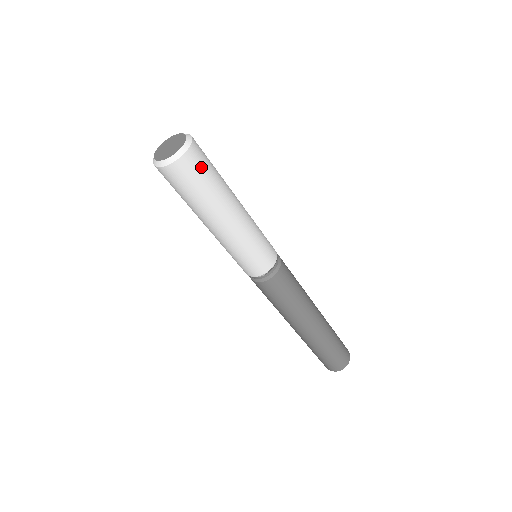
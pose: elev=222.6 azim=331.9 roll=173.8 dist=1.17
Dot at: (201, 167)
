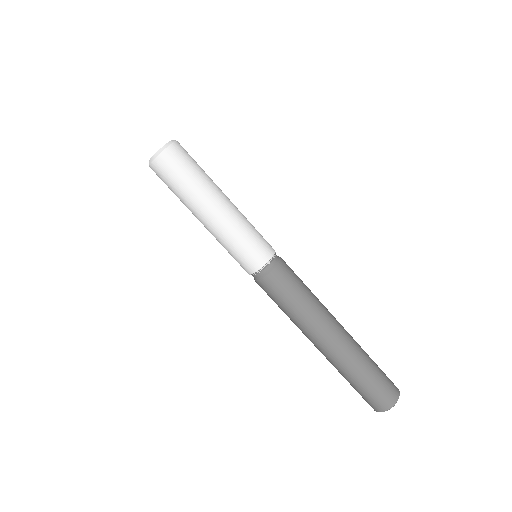
Dot at: (189, 155)
